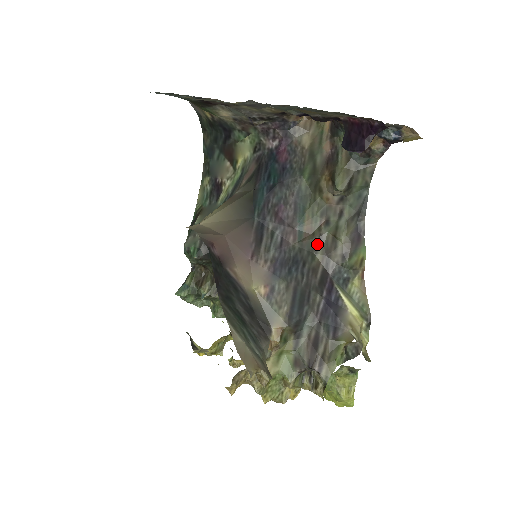
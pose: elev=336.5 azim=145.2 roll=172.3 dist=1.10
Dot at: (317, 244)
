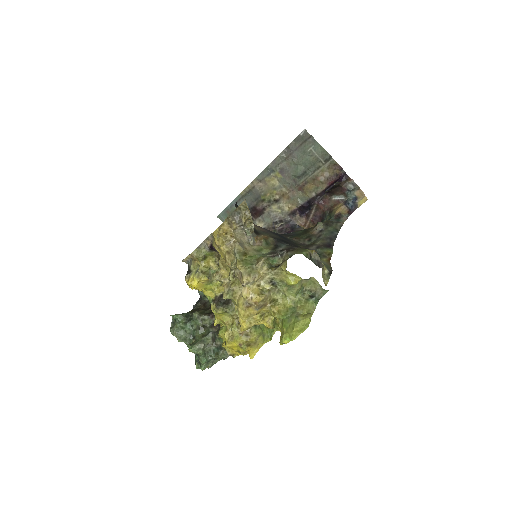
Dot at: (301, 244)
